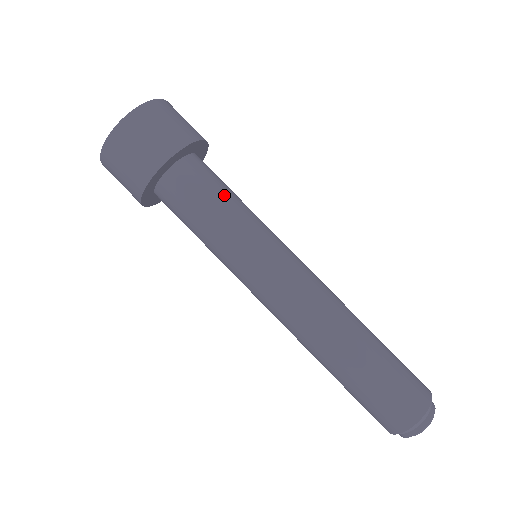
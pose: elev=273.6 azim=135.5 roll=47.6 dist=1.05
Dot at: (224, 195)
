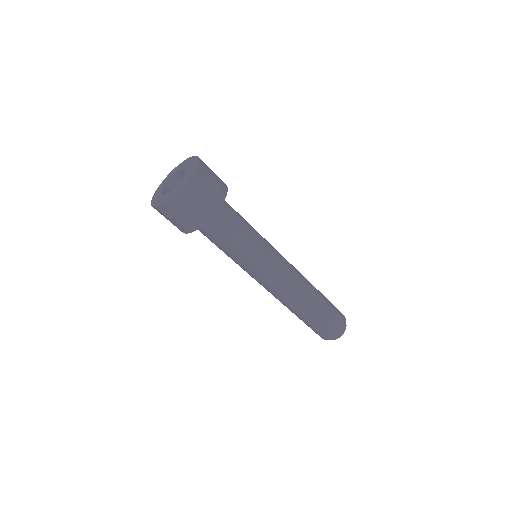
Dot at: (228, 244)
